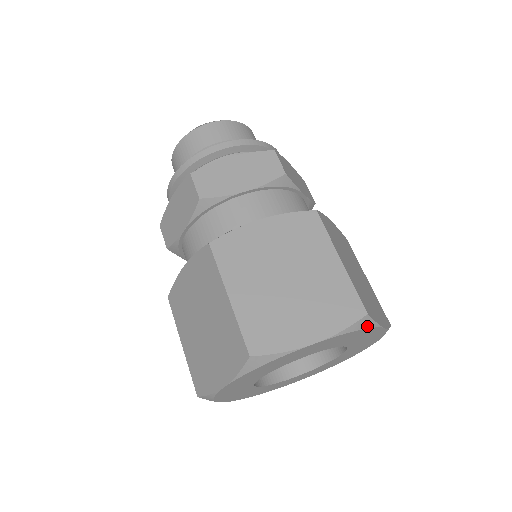
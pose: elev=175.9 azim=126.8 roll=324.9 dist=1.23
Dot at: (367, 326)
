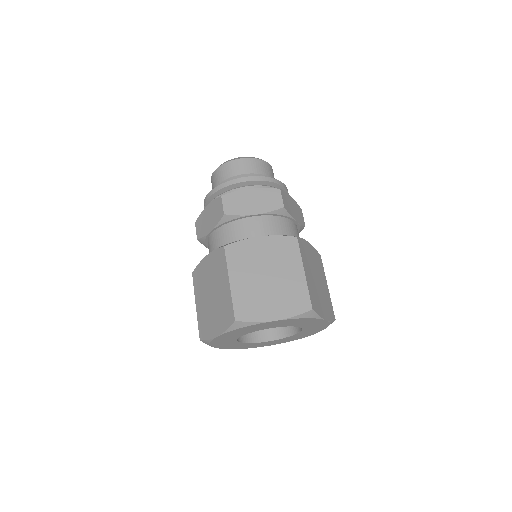
Dot at: (312, 317)
